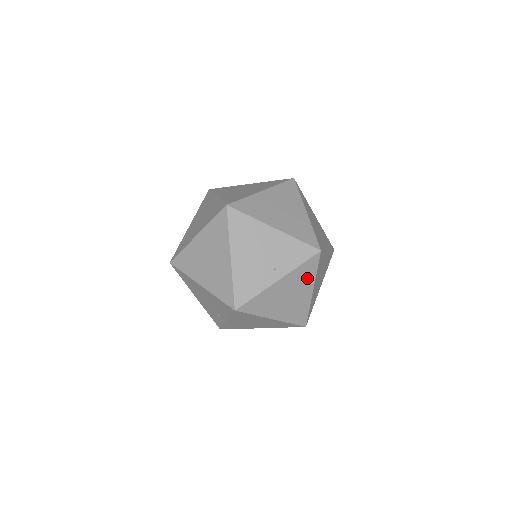
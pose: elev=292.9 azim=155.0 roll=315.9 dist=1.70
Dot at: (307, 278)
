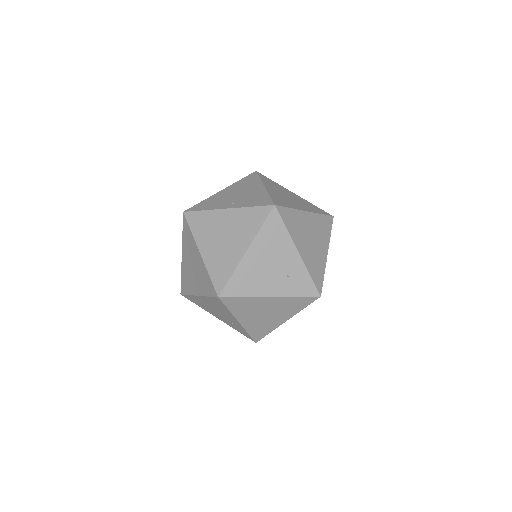
Dot at: (249, 229)
